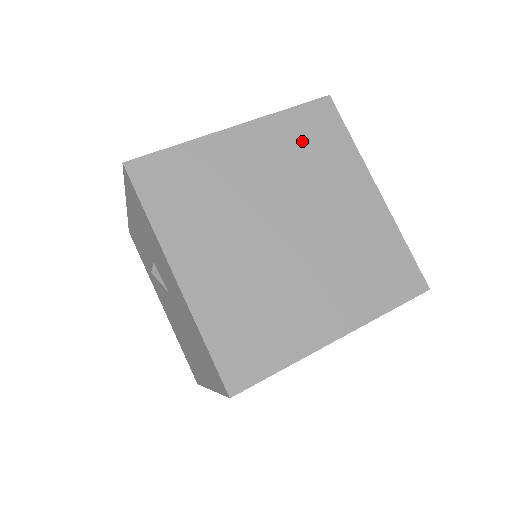
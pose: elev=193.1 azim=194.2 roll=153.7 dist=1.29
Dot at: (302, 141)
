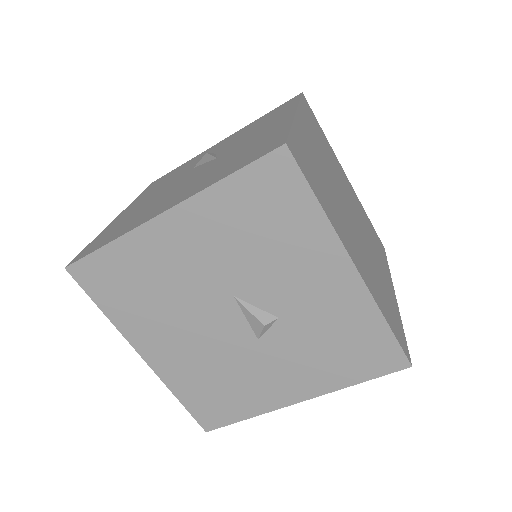
Dot at: (369, 227)
